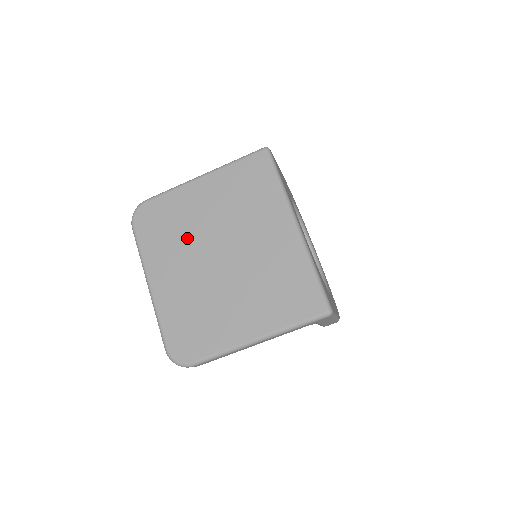
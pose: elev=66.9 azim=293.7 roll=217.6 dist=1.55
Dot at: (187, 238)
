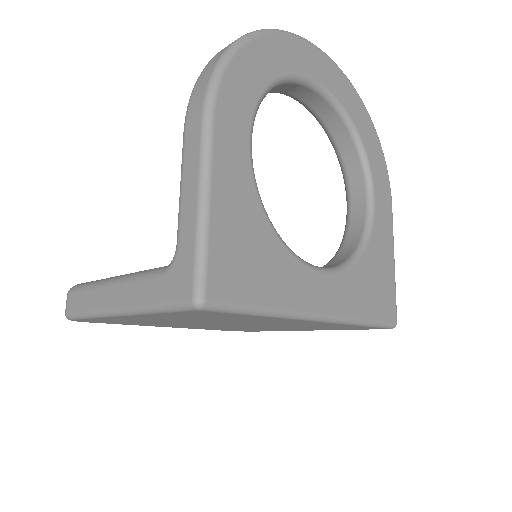
Dot at: occluded
